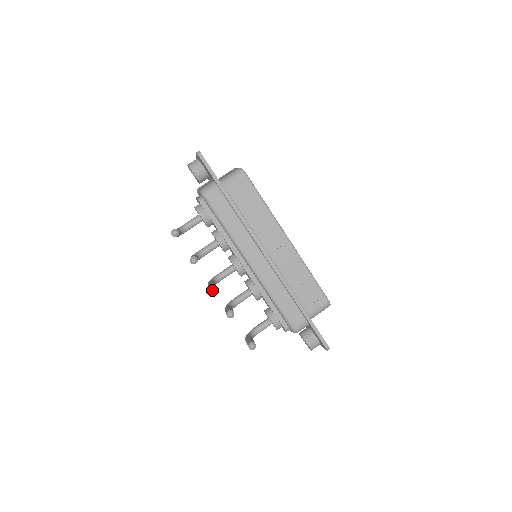
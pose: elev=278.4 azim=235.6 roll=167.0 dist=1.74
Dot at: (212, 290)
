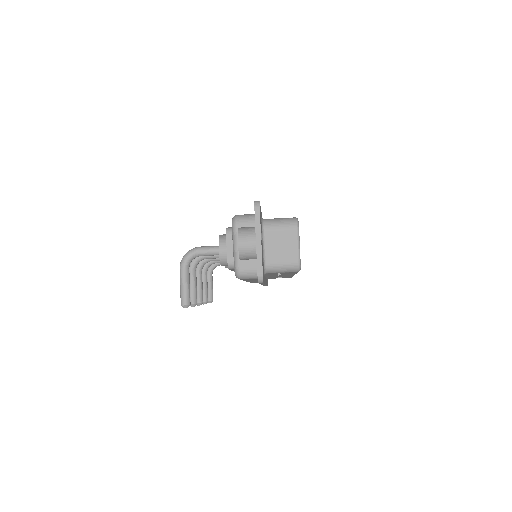
Dot at: (198, 304)
